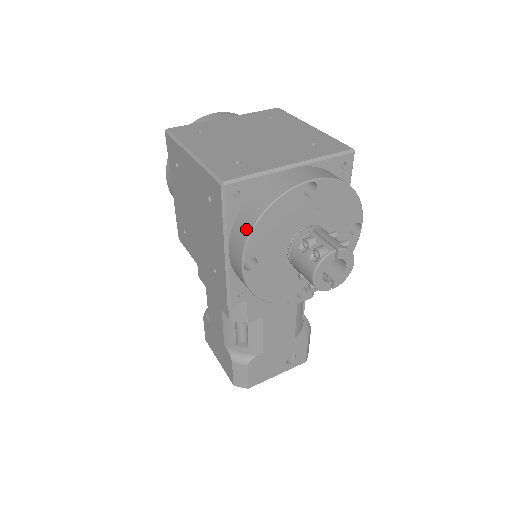
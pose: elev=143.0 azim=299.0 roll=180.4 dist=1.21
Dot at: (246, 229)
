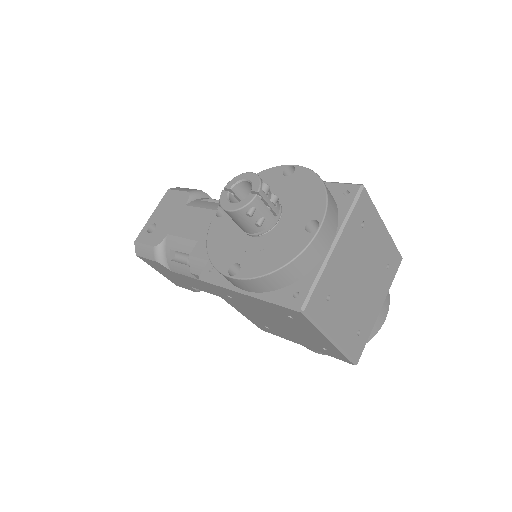
Dot at: occluded
